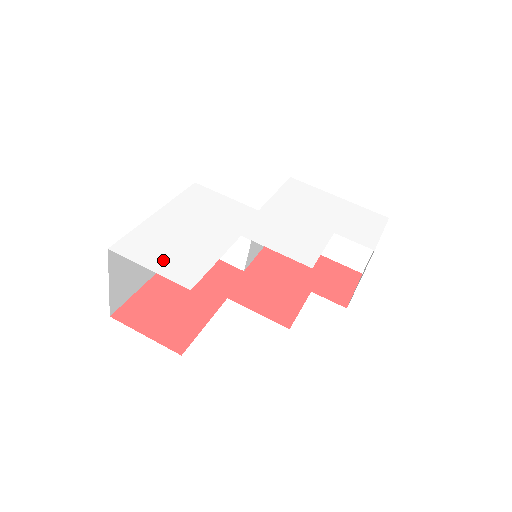
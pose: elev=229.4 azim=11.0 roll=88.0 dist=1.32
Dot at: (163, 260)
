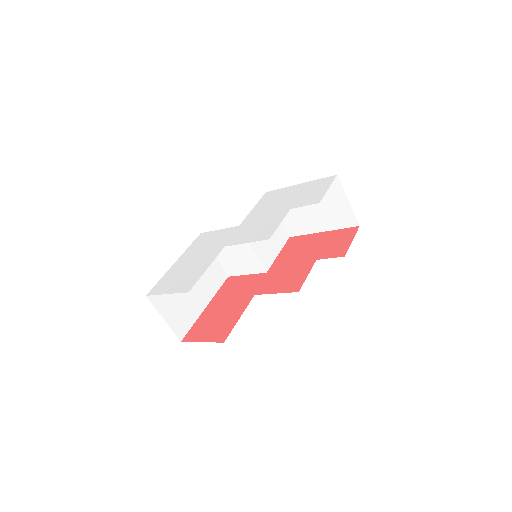
Dot at: (175, 285)
